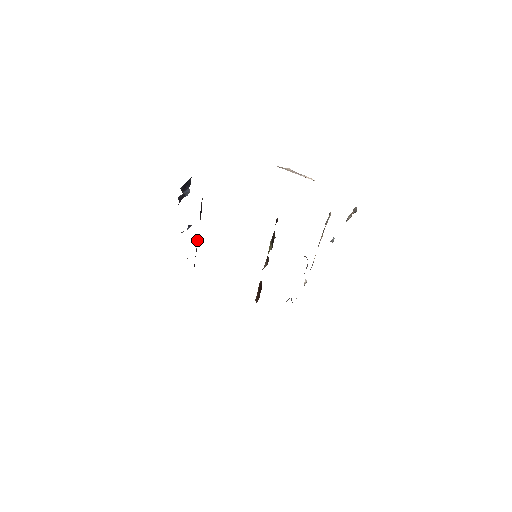
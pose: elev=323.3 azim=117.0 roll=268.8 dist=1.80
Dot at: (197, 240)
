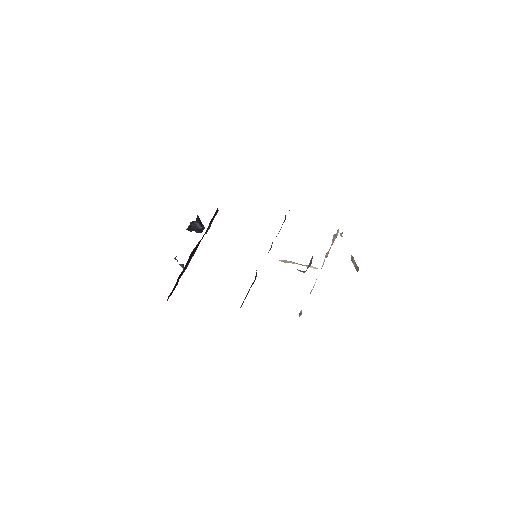
Dot at: (193, 255)
